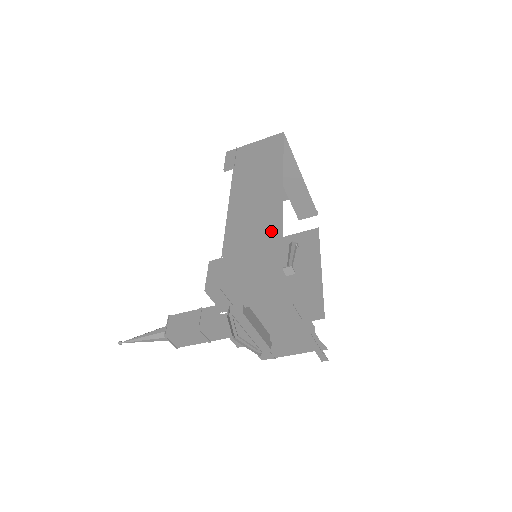
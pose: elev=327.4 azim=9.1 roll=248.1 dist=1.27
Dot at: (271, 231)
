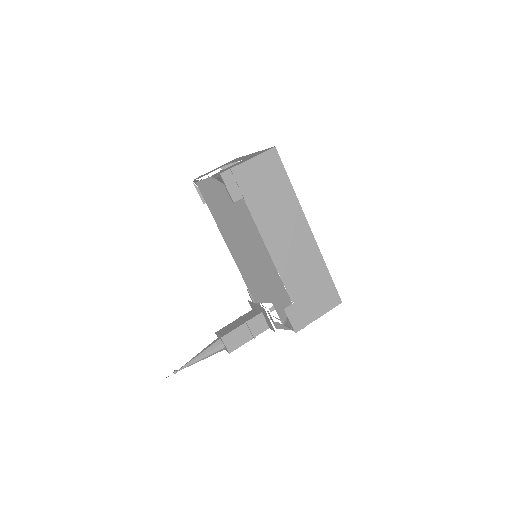
Dot at: (320, 271)
